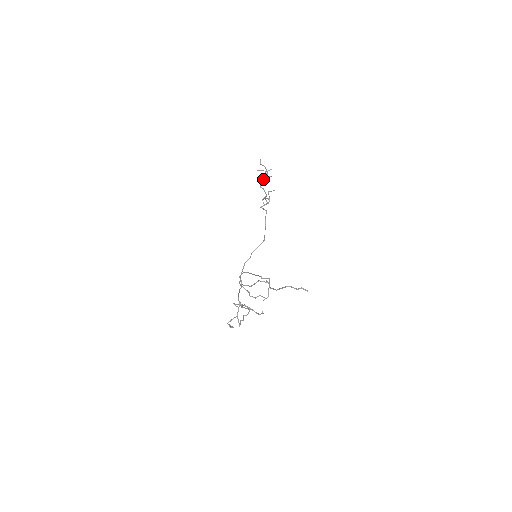
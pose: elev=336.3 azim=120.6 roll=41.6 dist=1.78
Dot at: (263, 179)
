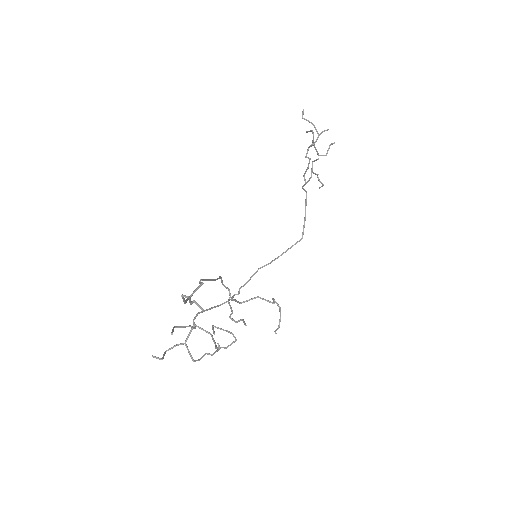
Dot at: occluded
